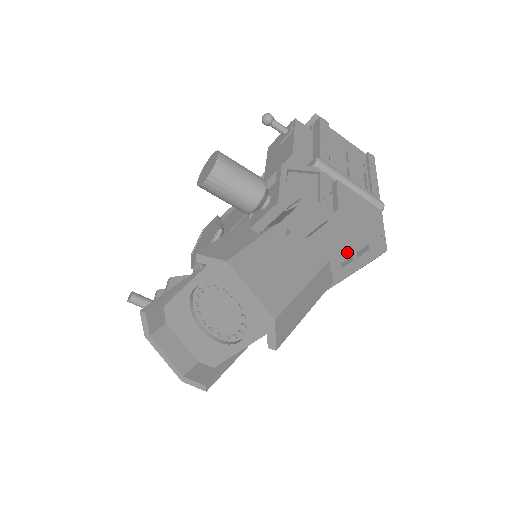
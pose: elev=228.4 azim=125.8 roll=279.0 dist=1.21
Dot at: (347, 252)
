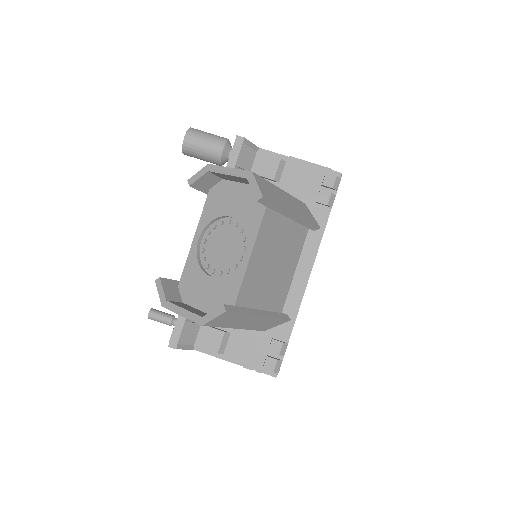
Dot at: (314, 188)
